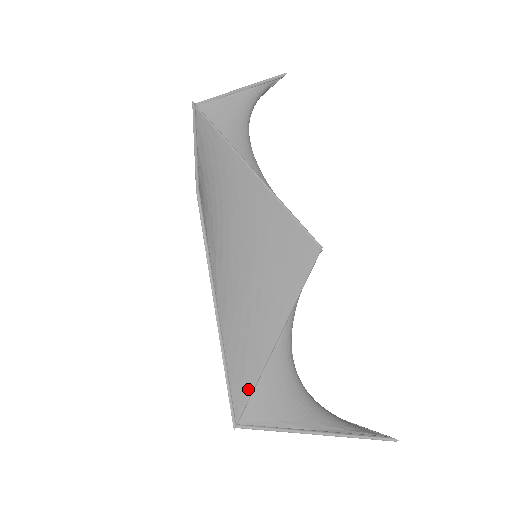
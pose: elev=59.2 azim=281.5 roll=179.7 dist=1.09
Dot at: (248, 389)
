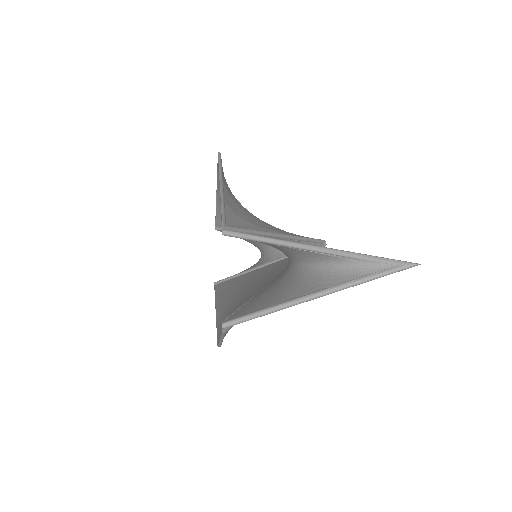
Dot at: occluded
